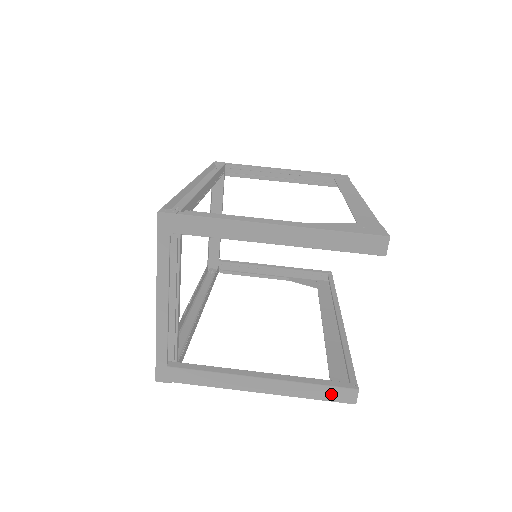
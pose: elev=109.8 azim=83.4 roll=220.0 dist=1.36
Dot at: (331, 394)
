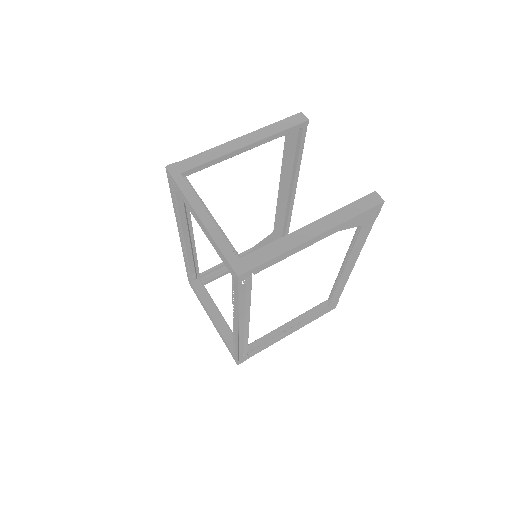
Dot at: (363, 205)
